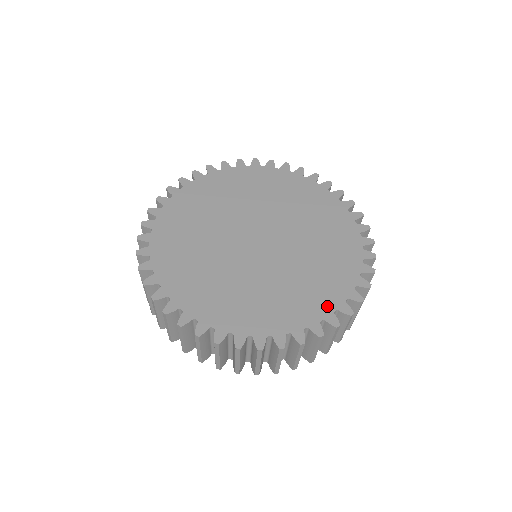
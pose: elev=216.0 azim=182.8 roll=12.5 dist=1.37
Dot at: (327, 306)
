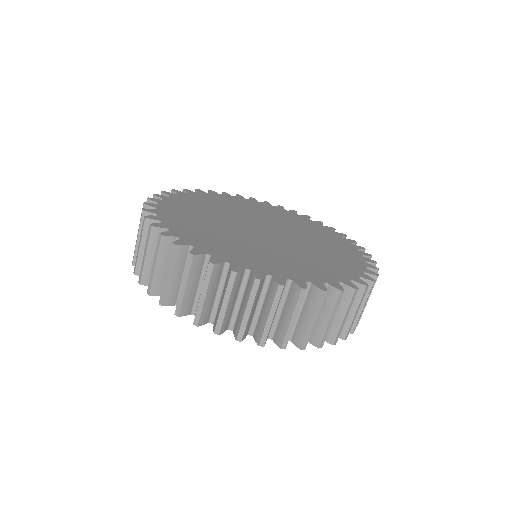
Dot at: (247, 264)
